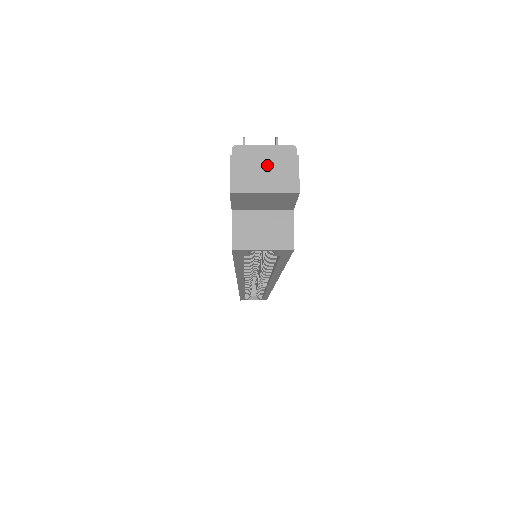
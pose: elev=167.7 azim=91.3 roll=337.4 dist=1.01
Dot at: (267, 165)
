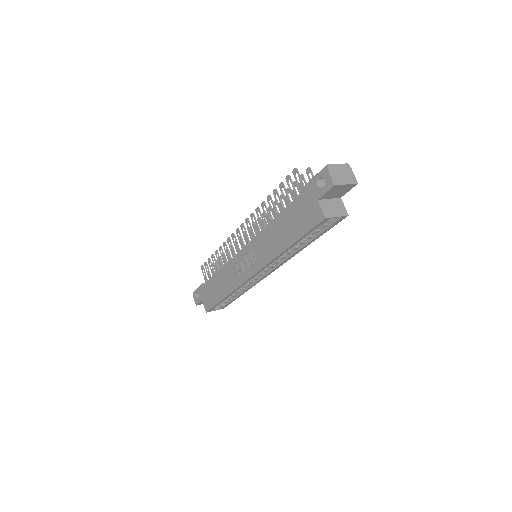
Dot at: (342, 172)
